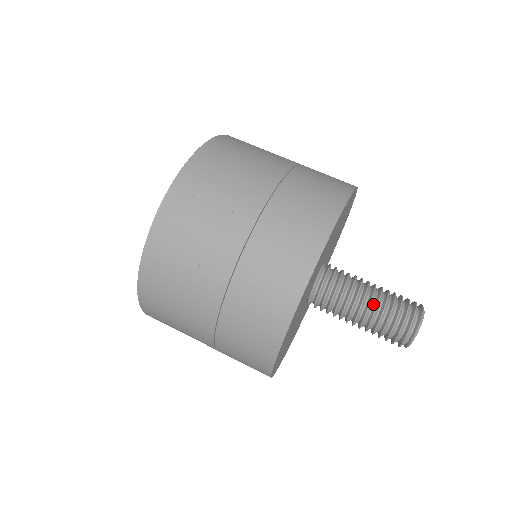
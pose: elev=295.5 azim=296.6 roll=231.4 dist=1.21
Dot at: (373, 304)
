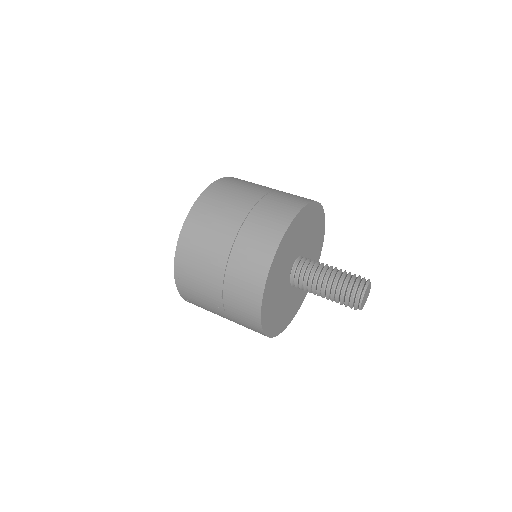
Dot at: (332, 279)
